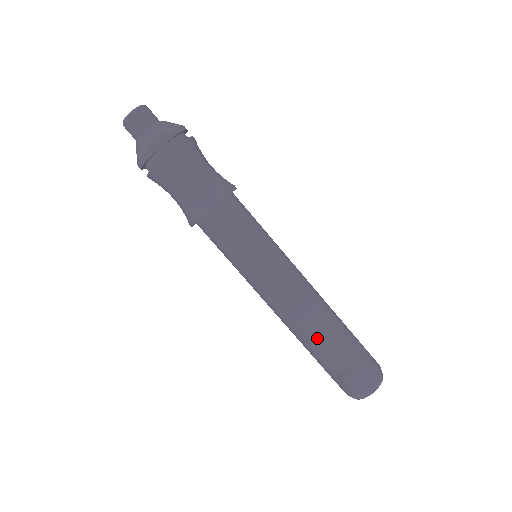
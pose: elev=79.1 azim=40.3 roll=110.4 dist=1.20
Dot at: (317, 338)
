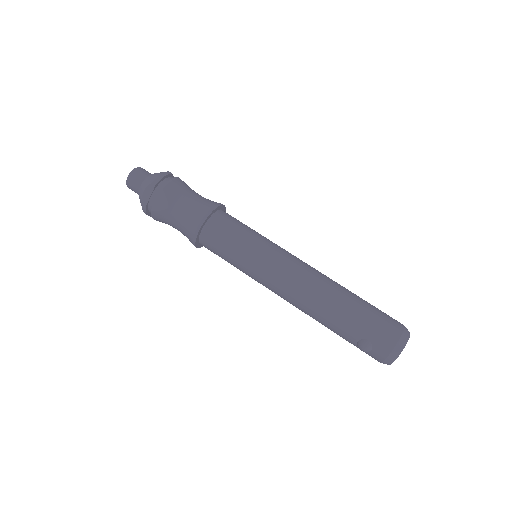
Dot at: (323, 316)
